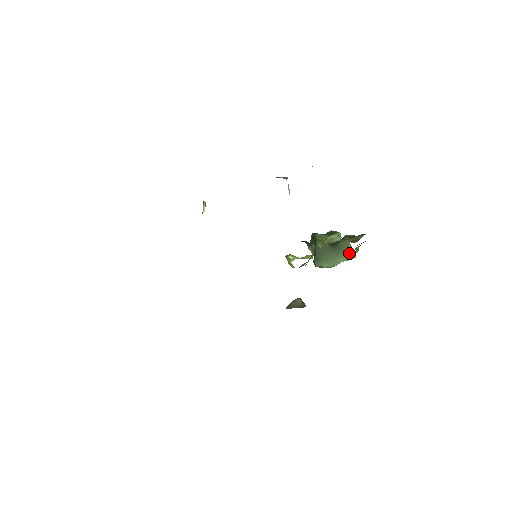
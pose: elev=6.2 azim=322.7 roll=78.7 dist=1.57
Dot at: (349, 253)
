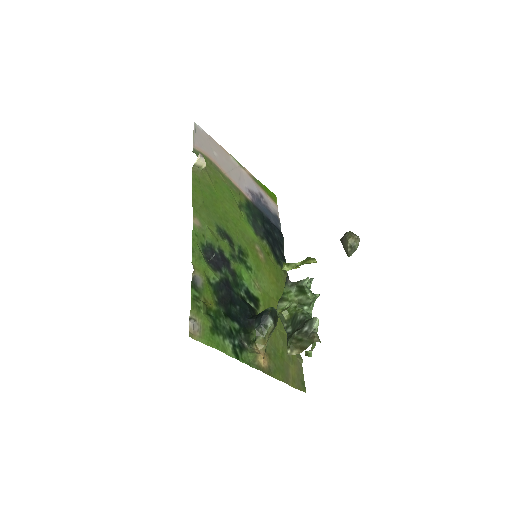
Dot at: occluded
